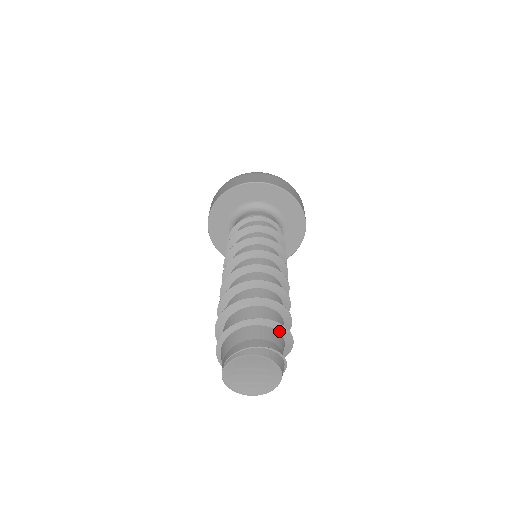
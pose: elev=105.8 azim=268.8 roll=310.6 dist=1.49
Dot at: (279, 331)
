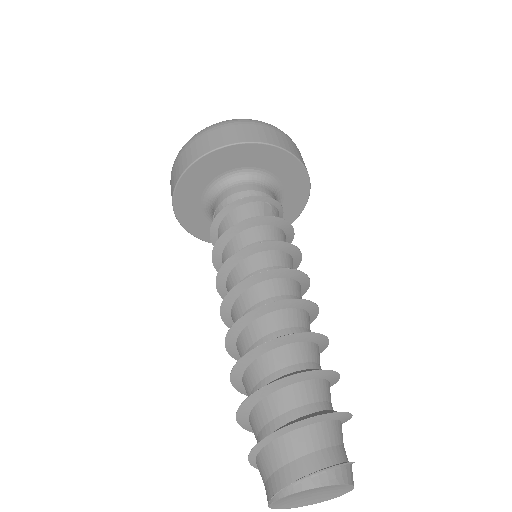
Dot at: (335, 419)
